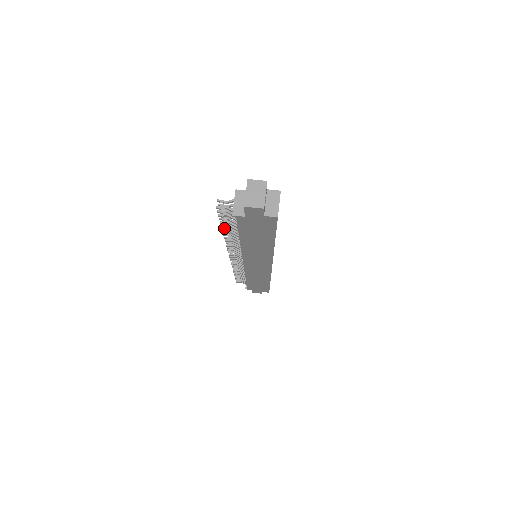
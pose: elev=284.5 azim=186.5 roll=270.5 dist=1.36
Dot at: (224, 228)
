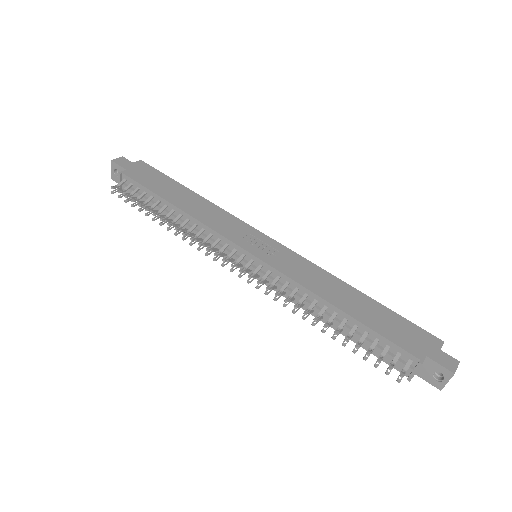
Dot at: occluded
